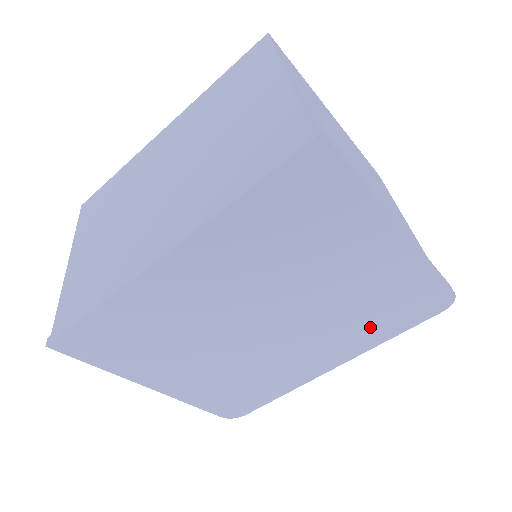
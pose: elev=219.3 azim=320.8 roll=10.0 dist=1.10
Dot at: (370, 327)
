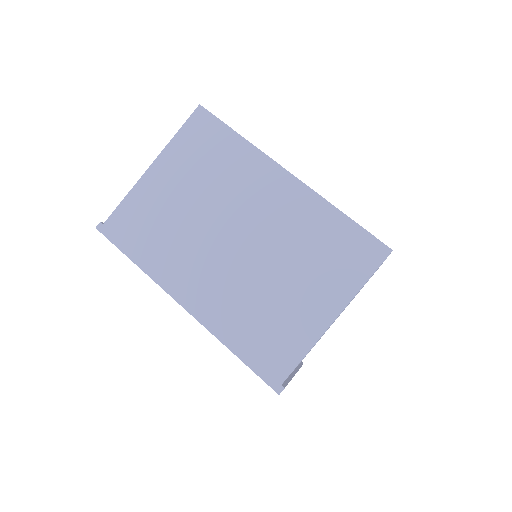
Dot at: occluded
